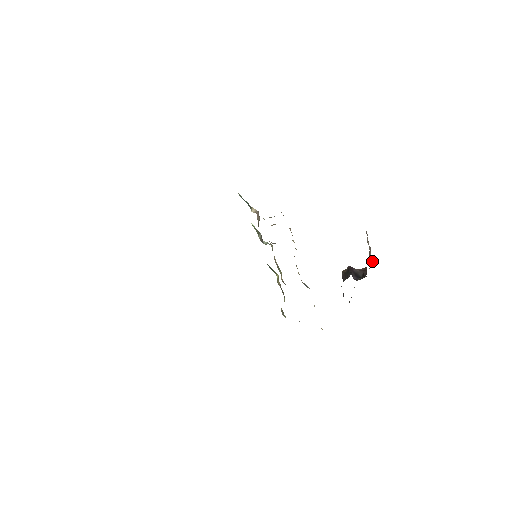
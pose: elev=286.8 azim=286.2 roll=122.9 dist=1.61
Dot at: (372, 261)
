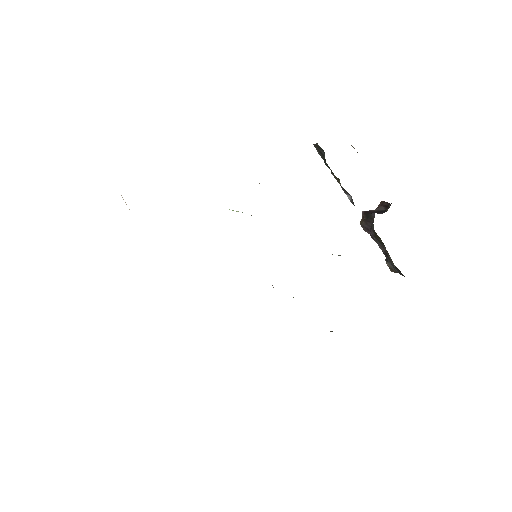
Dot at: occluded
